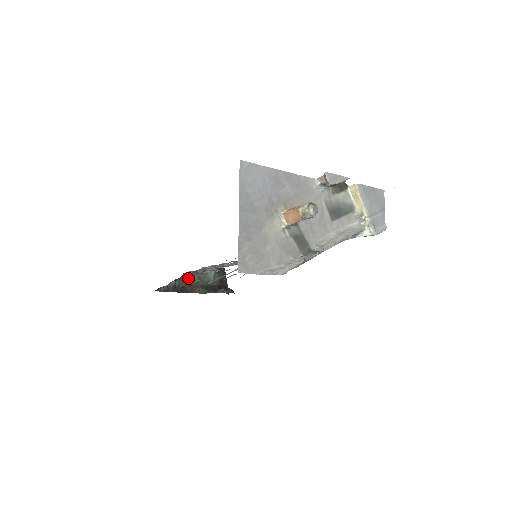
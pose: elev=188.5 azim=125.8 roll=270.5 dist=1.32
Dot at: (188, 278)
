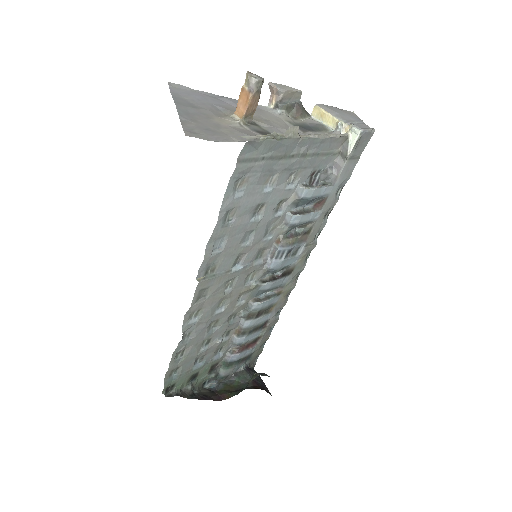
Dot at: (212, 390)
